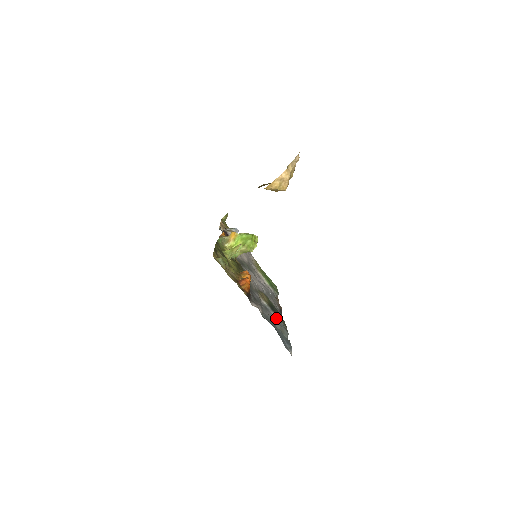
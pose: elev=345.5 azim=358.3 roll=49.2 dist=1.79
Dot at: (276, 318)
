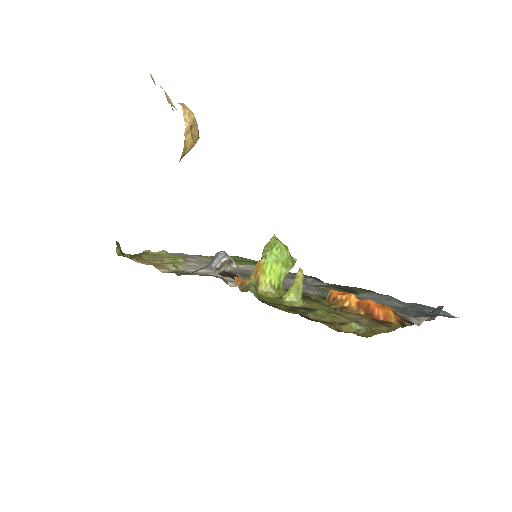
Dot at: (370, 297)
